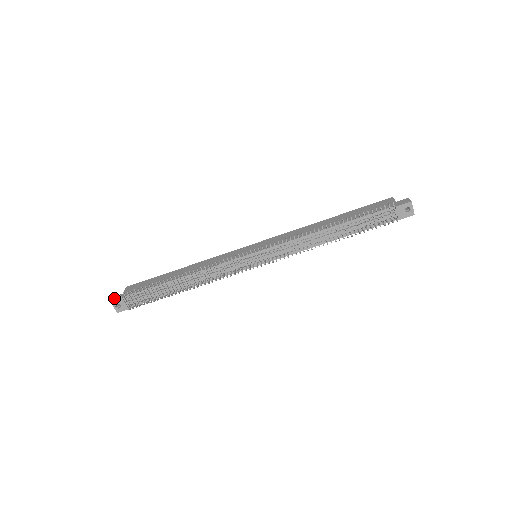
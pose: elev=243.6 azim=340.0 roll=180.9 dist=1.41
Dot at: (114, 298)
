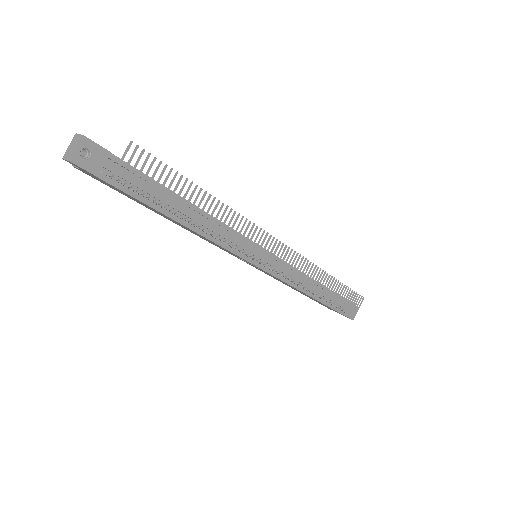
Dot at: (85, 136)
